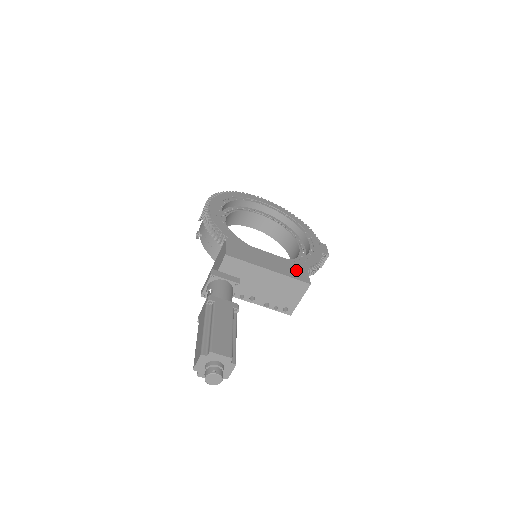
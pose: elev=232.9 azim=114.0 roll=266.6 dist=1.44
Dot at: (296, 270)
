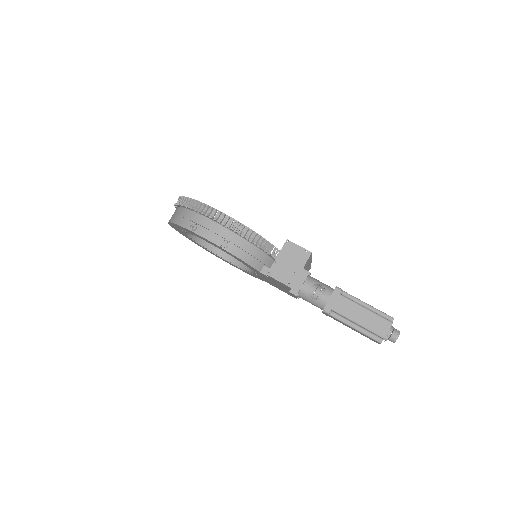
Dot at: occluded
